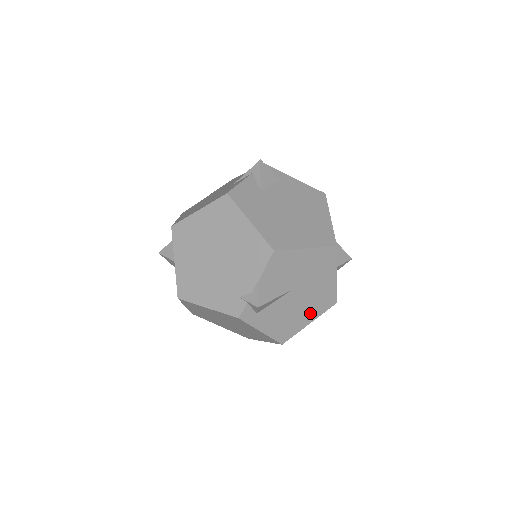
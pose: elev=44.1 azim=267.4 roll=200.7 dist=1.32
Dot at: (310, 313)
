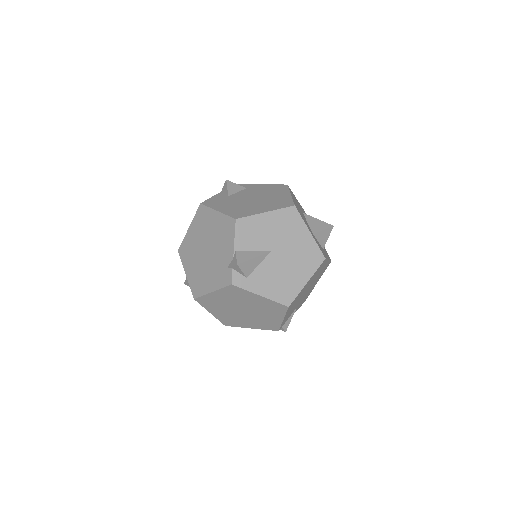
Dot at: (302, 272)
